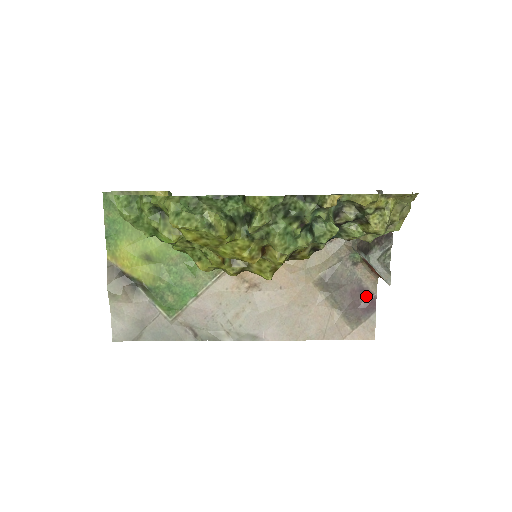
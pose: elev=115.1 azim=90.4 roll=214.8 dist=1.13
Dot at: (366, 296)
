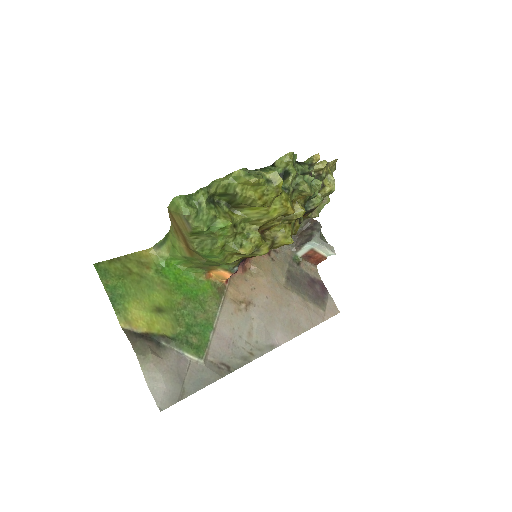
Dot at: (317, 284)
